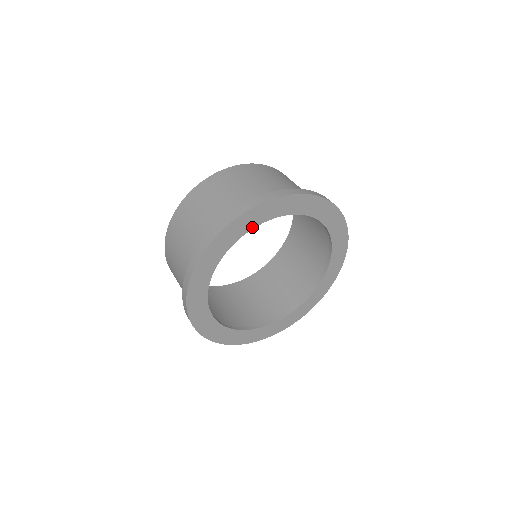
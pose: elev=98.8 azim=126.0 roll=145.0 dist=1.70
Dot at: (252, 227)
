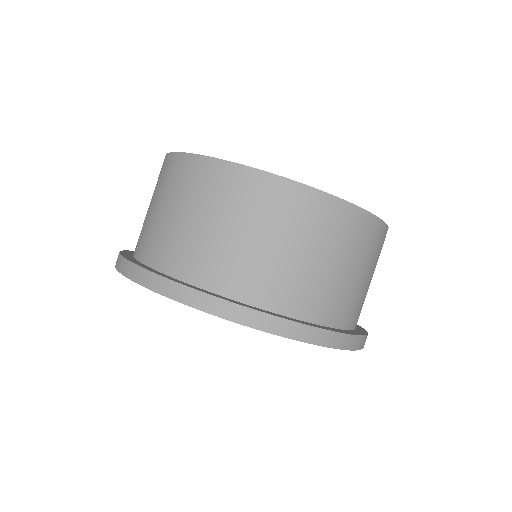
Dot at: occluded
